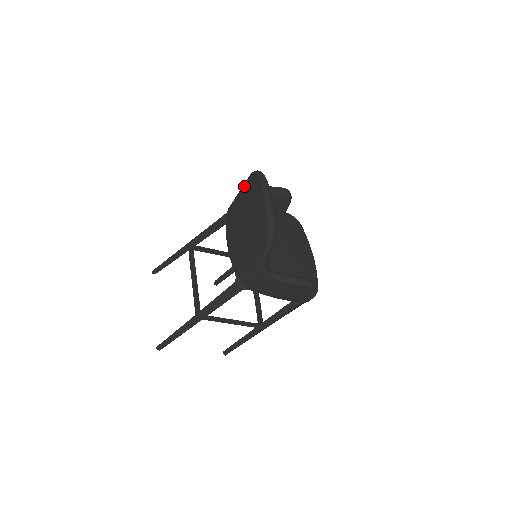
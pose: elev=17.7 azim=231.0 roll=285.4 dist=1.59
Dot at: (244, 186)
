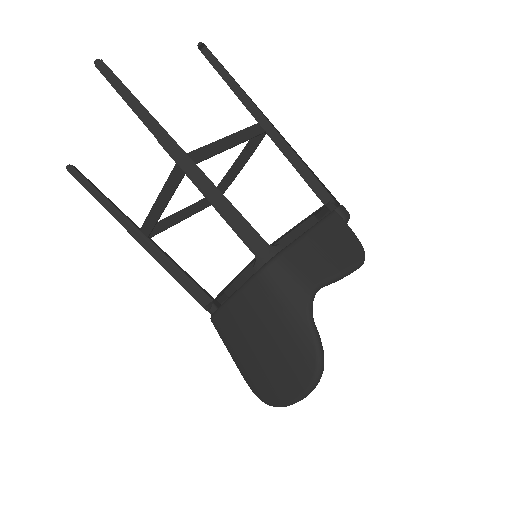
Dot at: (297, 336)
